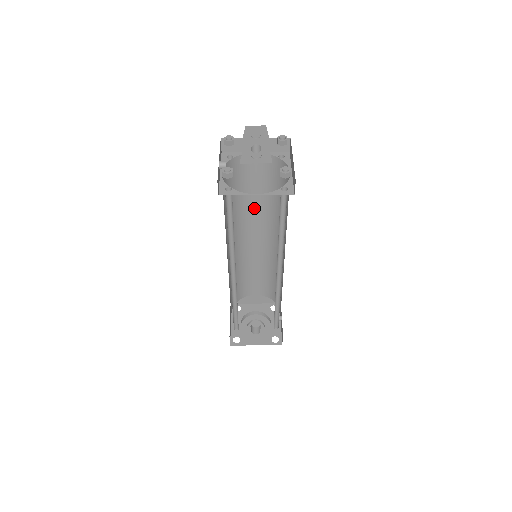
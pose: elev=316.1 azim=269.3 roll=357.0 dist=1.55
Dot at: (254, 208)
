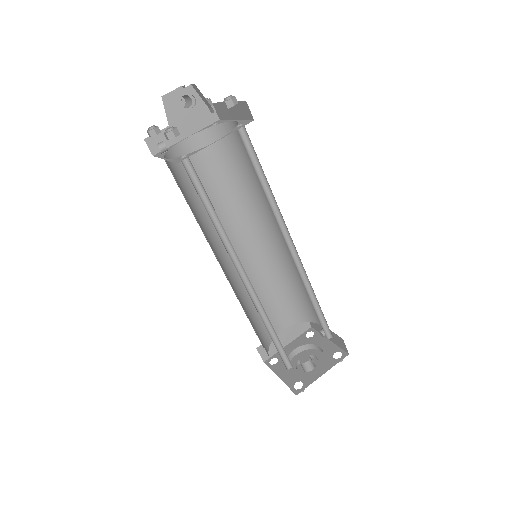
Dot at: (221, 210)
